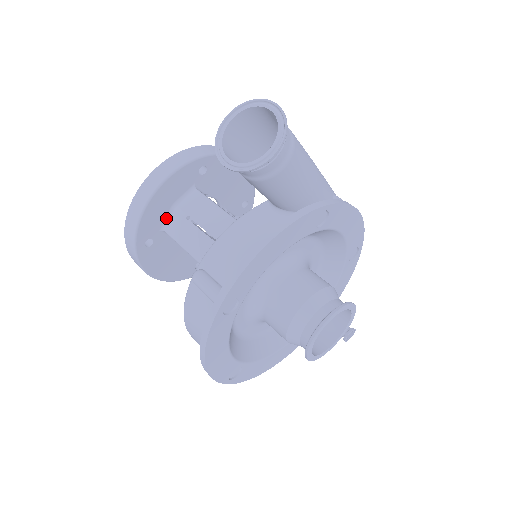
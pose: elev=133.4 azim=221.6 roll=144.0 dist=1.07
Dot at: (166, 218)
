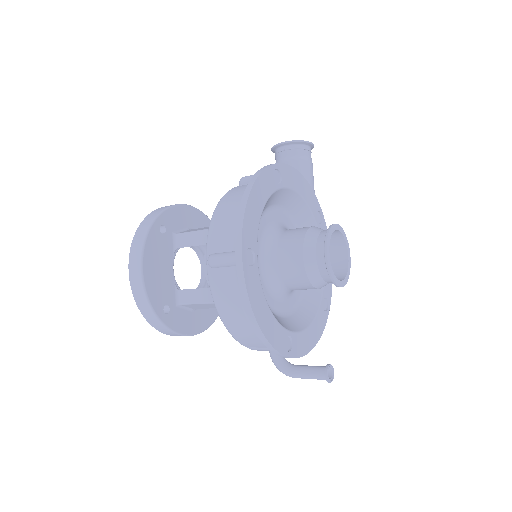
Dot at: (181, 230)
